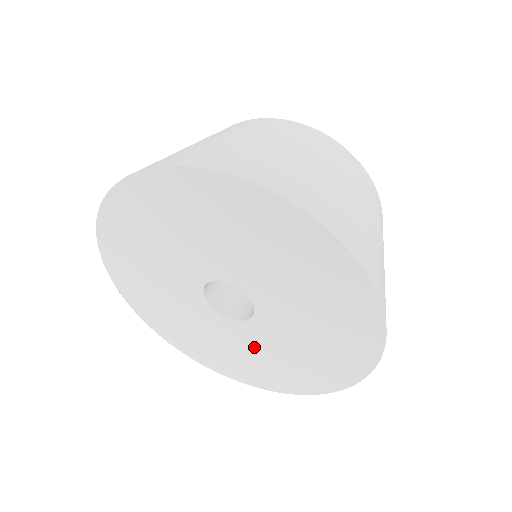
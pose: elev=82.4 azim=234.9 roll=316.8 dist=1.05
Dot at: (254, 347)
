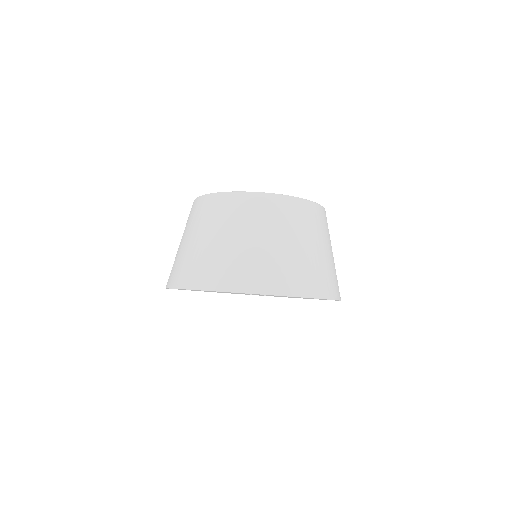
Dot at: occluded
